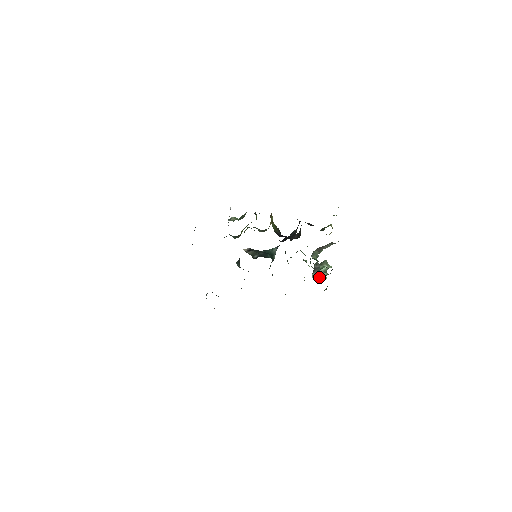
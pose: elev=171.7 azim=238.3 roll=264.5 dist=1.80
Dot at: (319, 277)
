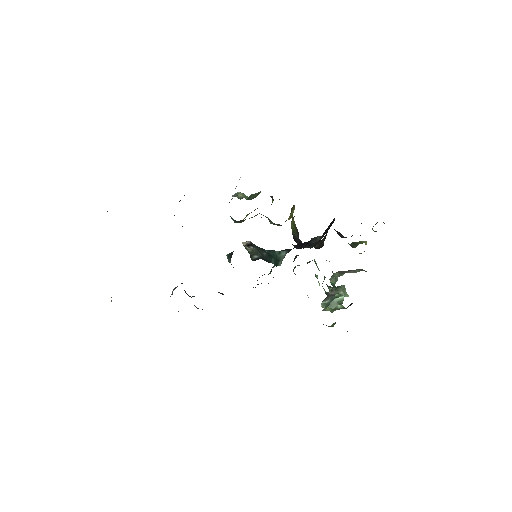
Dot at: (330, 307)
